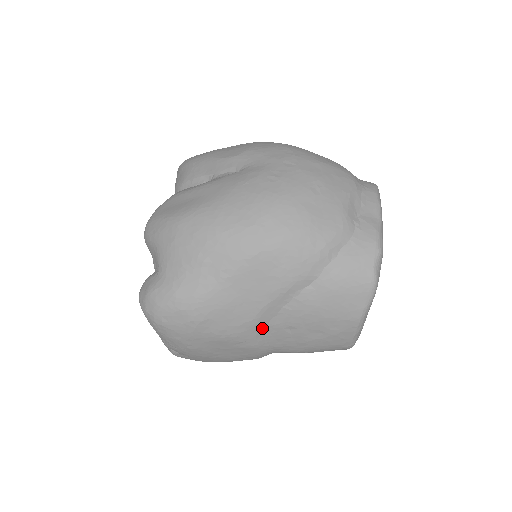
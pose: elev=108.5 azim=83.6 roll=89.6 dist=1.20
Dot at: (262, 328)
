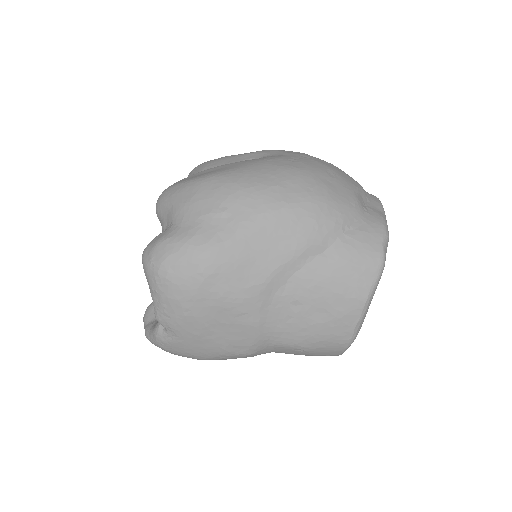
Dot at: (268, 298)
